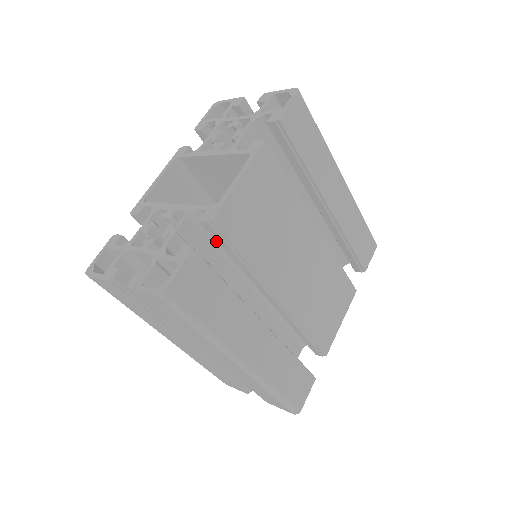
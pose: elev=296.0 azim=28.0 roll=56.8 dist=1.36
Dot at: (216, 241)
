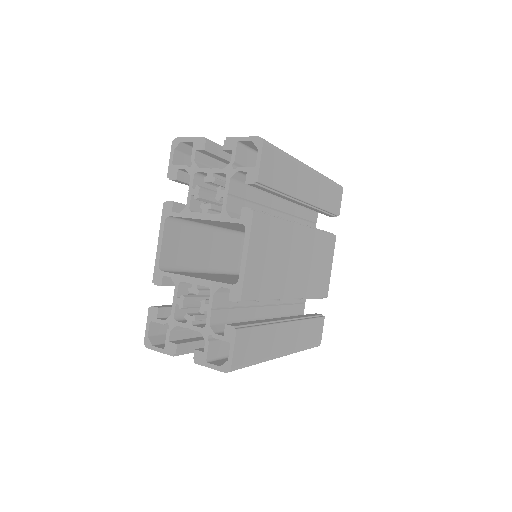
Dot at: occluded
